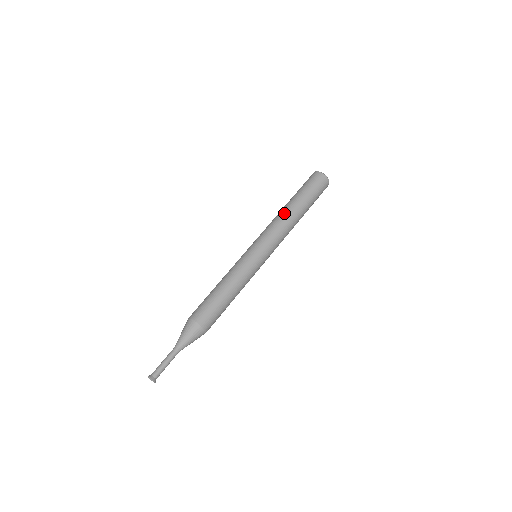
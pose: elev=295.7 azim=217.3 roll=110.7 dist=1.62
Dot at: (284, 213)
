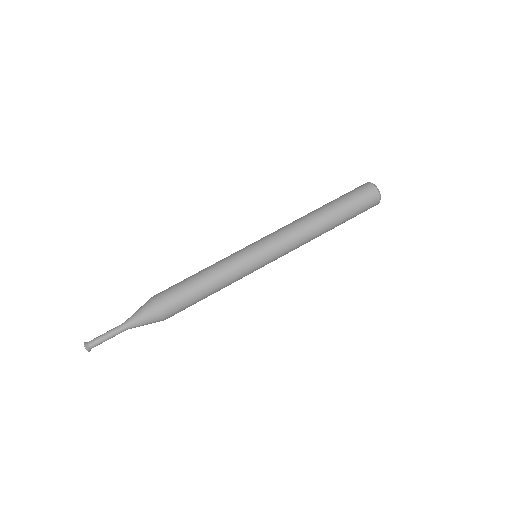
Dot at: (311, 223)
